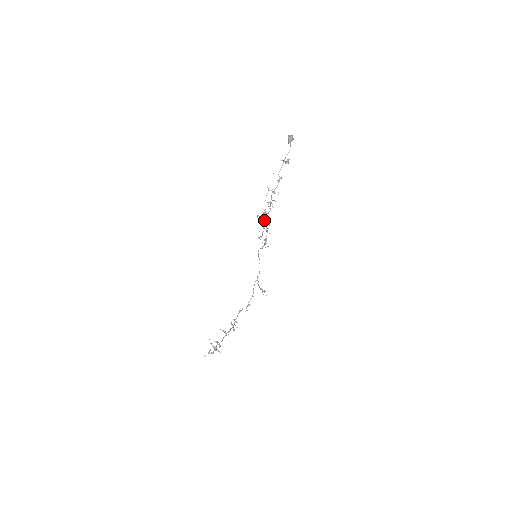
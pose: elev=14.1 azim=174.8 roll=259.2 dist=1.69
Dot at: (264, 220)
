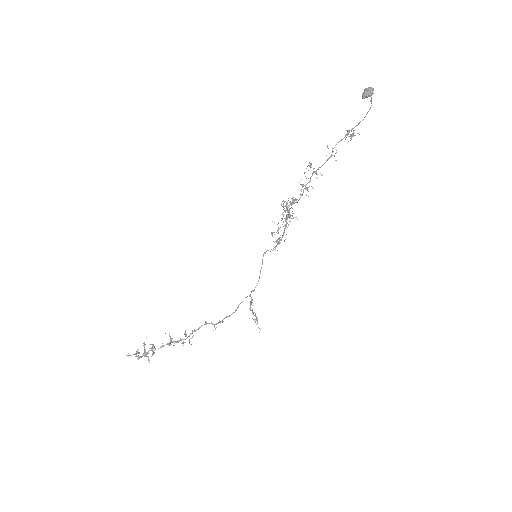
Dot at: (287, 209)
